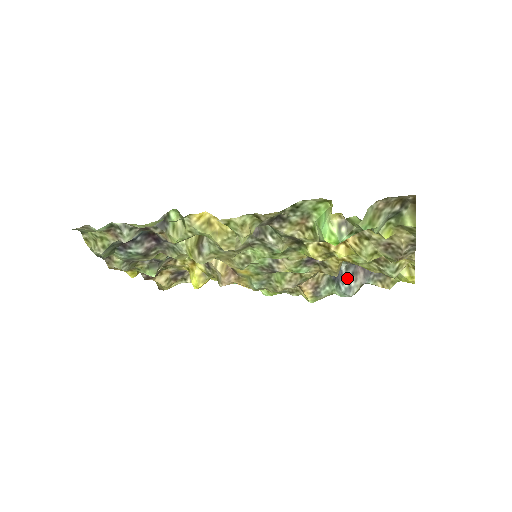
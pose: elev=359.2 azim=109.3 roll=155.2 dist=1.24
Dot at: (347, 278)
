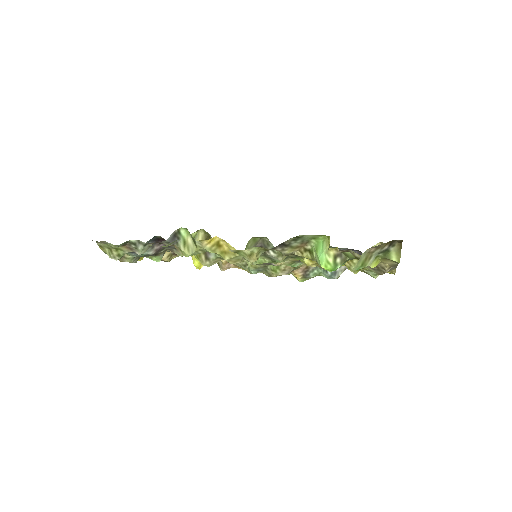
Dot at: occluded
